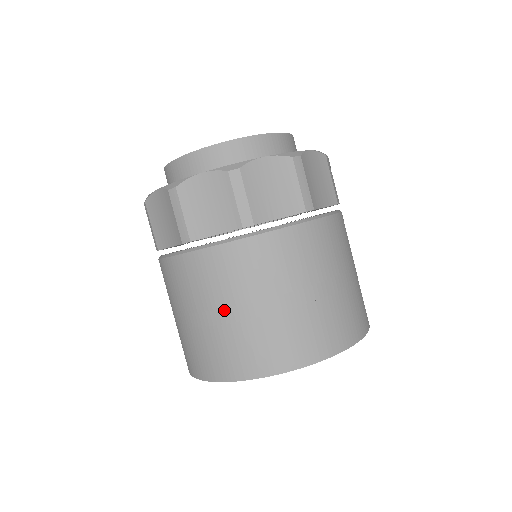
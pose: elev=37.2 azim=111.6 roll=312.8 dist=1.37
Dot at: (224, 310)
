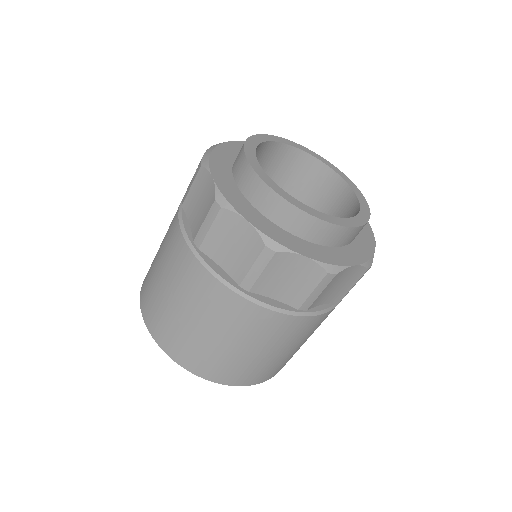
Dot at: (233, 343)
